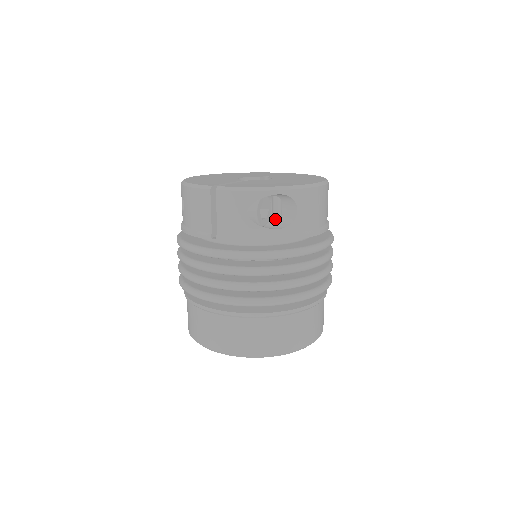
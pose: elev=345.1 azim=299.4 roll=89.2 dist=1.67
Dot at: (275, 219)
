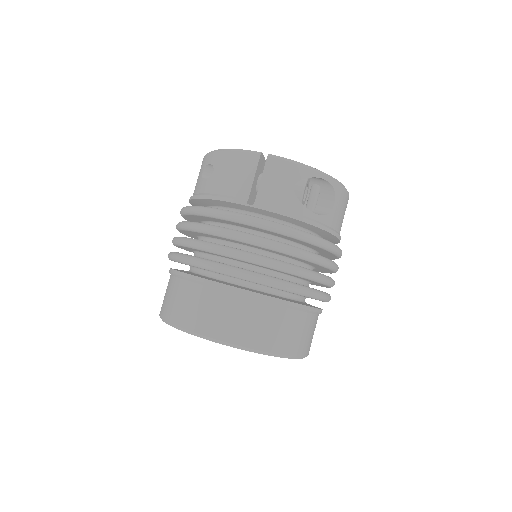
Dot at: (311, 207)
